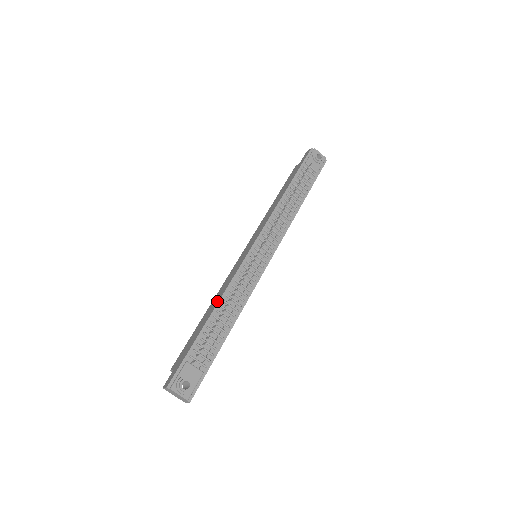
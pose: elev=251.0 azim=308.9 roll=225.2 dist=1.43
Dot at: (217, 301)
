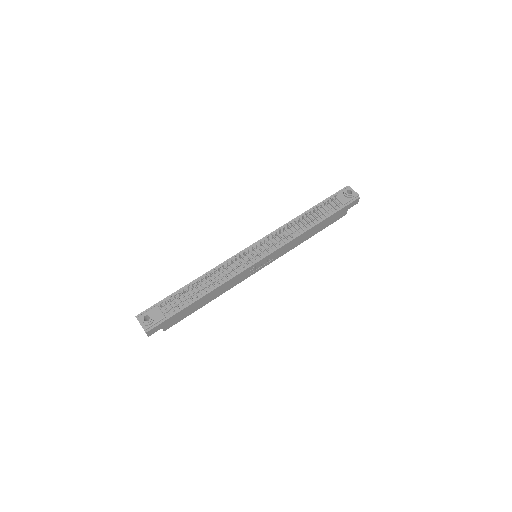
Dot at: (204, 276)
